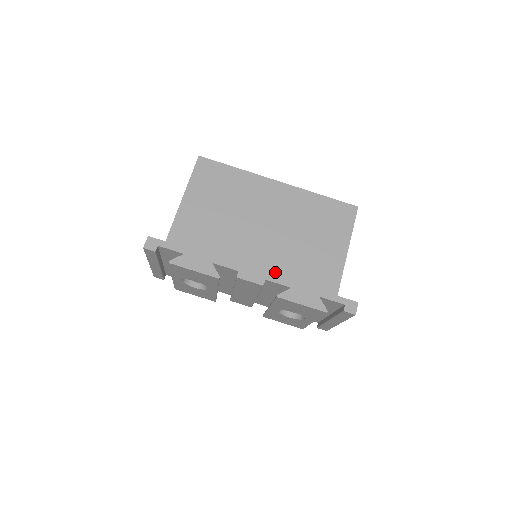
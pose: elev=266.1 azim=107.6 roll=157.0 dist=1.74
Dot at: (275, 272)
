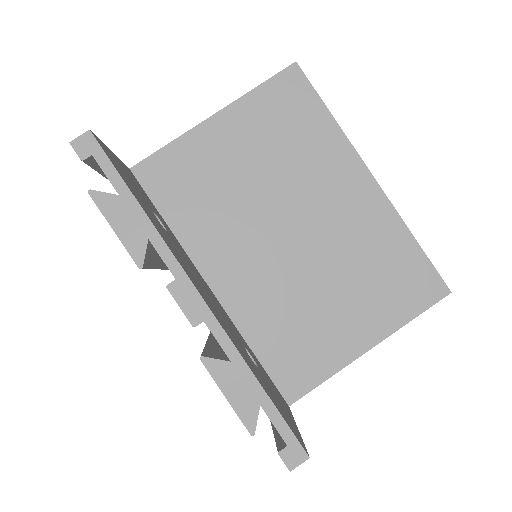
Dot at: (267, 293)
